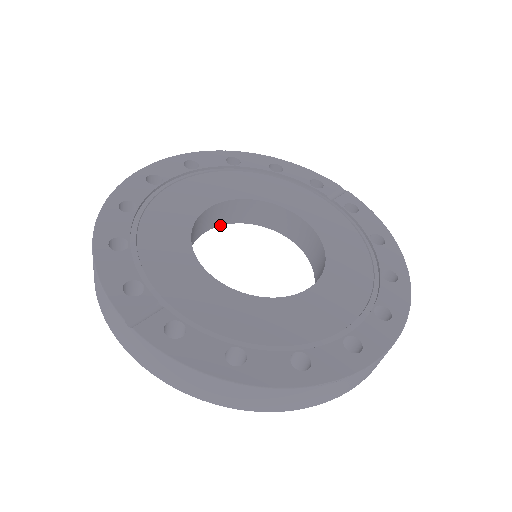
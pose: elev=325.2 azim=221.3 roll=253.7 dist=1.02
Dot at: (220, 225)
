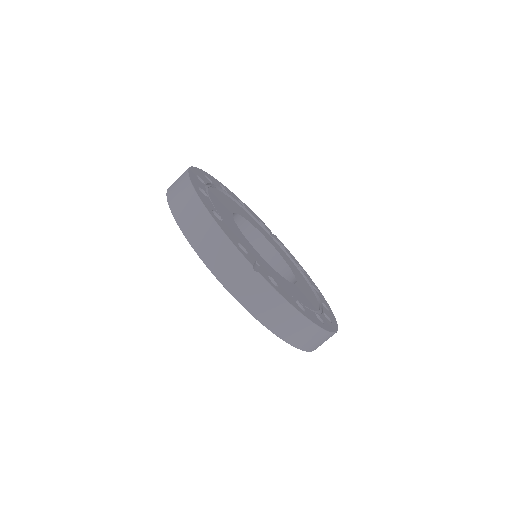
Dot at: occluded
